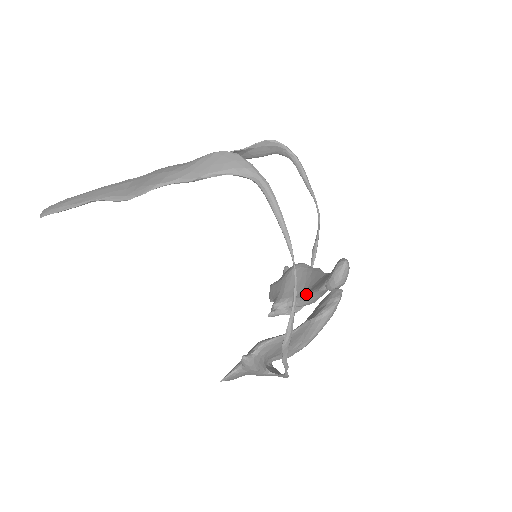
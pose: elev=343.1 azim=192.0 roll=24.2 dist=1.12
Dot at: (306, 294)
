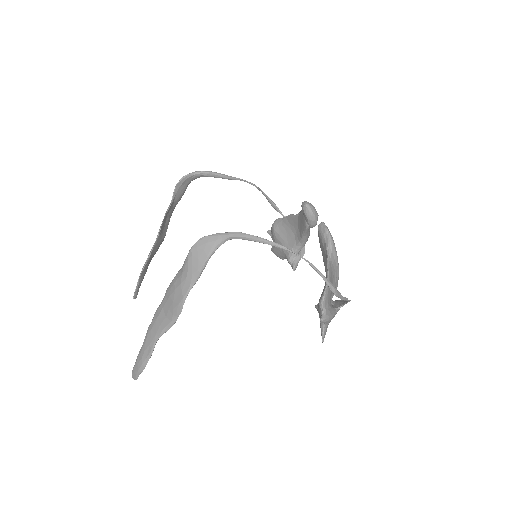
Dot at: (300, 237)
